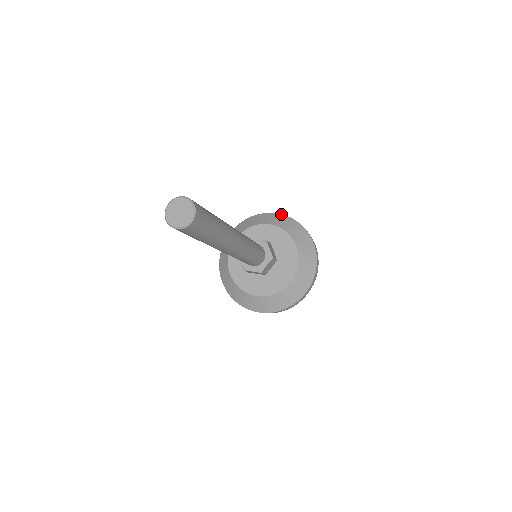
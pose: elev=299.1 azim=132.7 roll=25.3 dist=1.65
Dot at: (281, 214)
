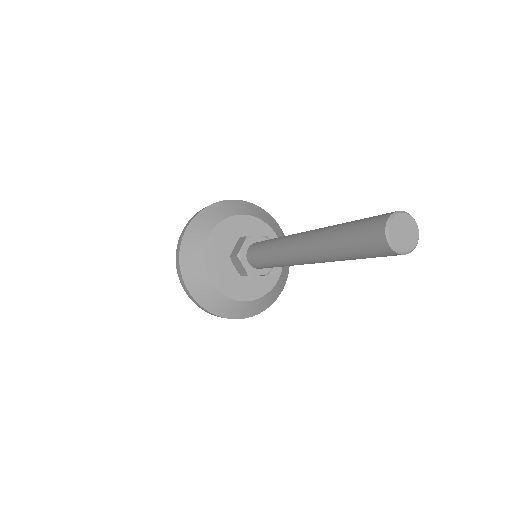
Dot at: occluded
